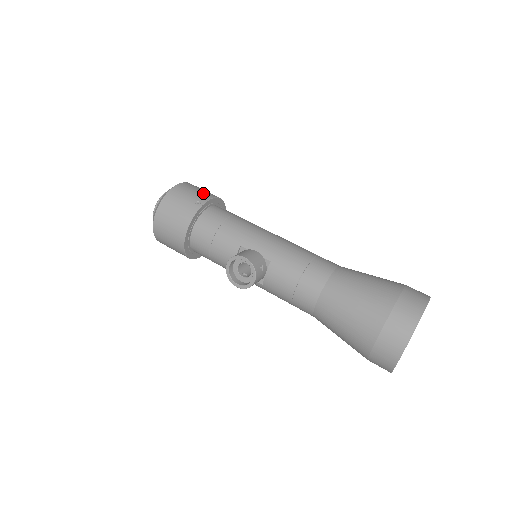
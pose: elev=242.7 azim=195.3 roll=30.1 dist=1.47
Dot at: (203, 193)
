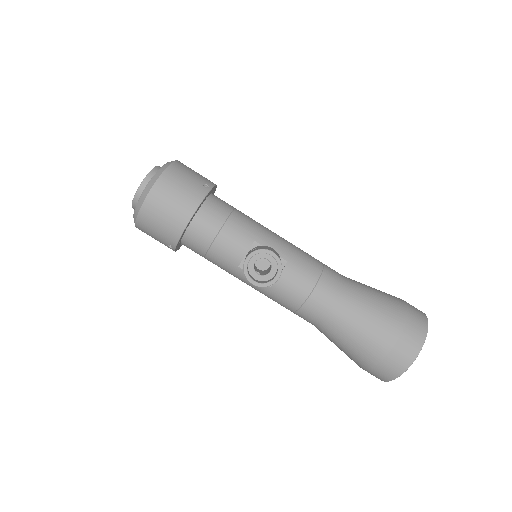
Dot at: occluded
